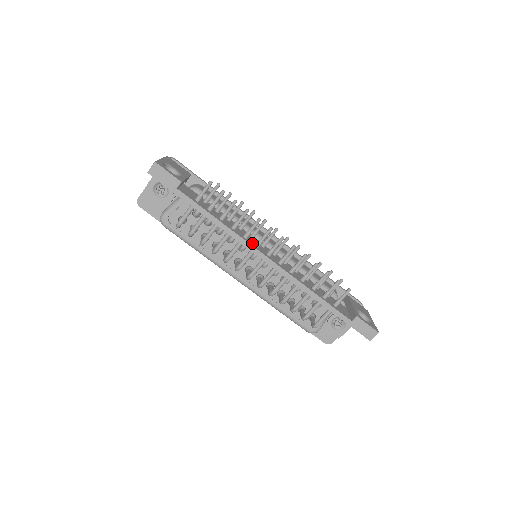
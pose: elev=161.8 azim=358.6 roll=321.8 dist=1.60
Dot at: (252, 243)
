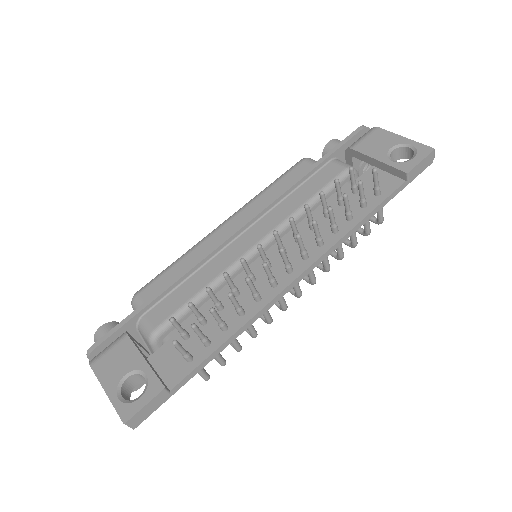
Dot at: (269, 291)
